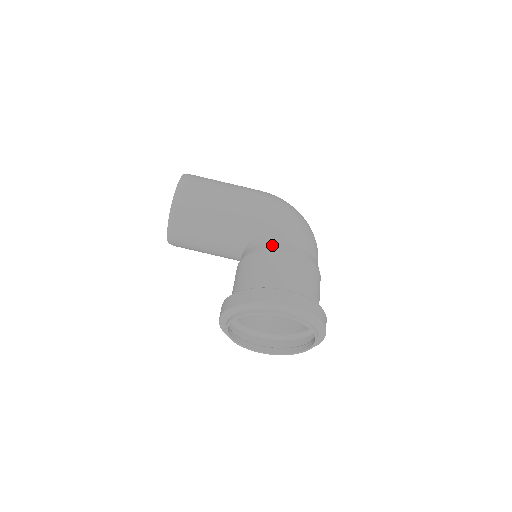
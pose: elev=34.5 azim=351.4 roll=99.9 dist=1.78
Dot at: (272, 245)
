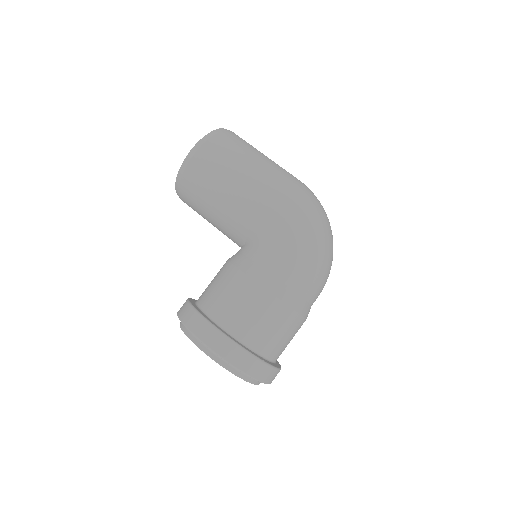
Dot at: (251, 267)
